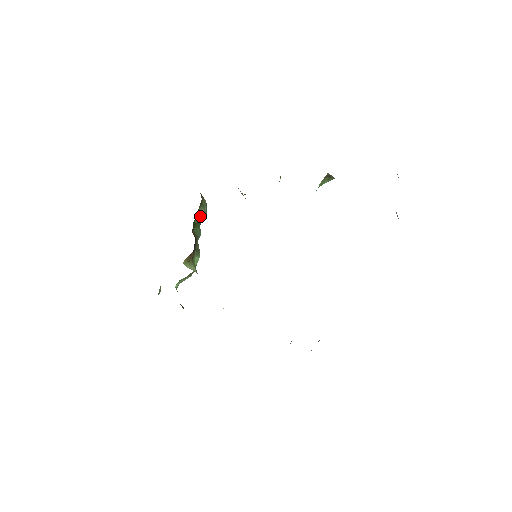
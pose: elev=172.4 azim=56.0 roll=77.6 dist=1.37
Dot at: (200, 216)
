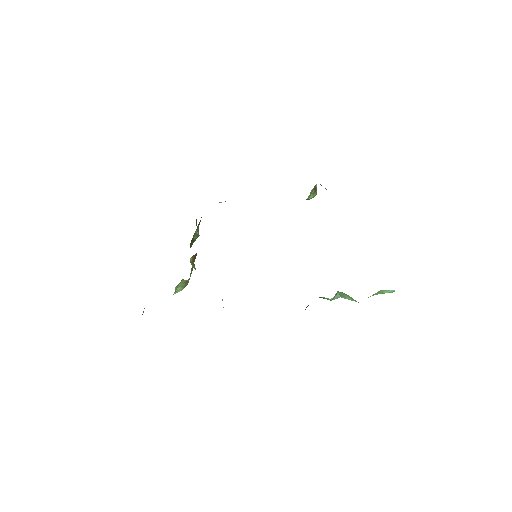
Dot at: (196, 234)
